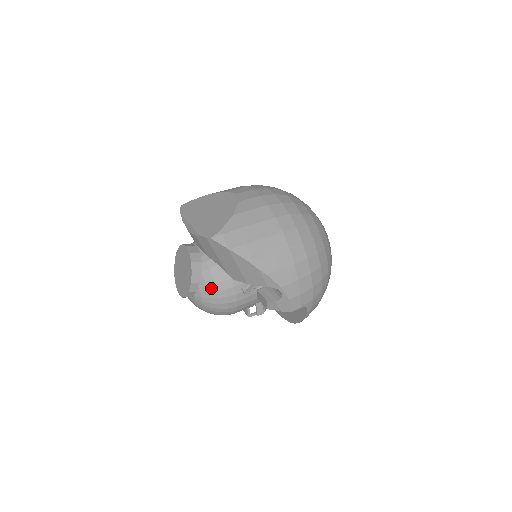
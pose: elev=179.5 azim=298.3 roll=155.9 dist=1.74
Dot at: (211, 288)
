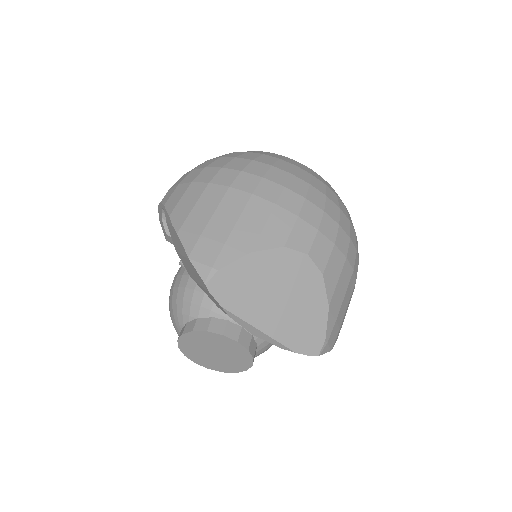
Dot at: occluded
